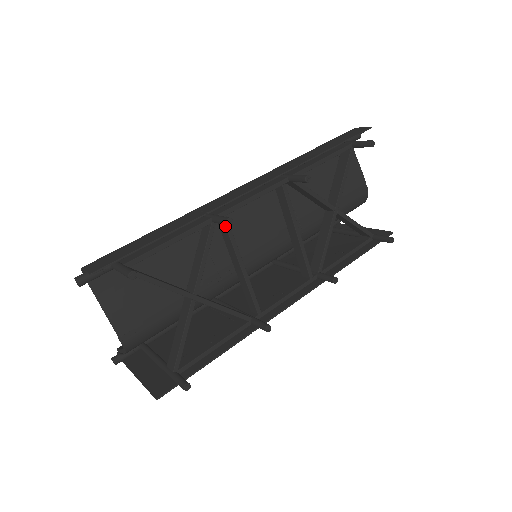
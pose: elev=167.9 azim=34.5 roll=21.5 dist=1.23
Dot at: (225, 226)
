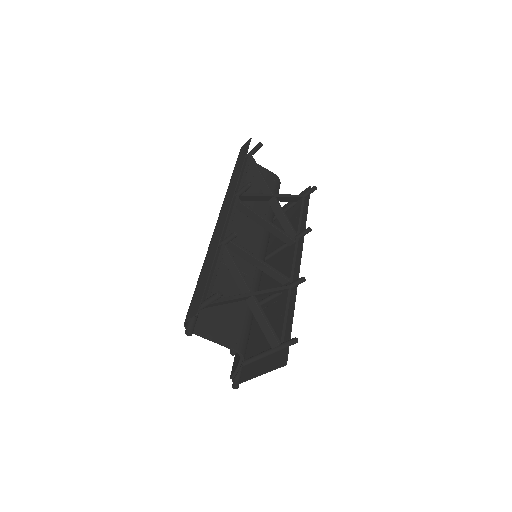
Dot at: (232, 243)
